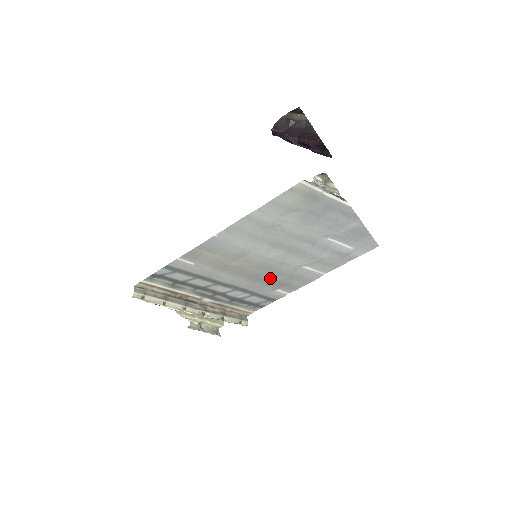
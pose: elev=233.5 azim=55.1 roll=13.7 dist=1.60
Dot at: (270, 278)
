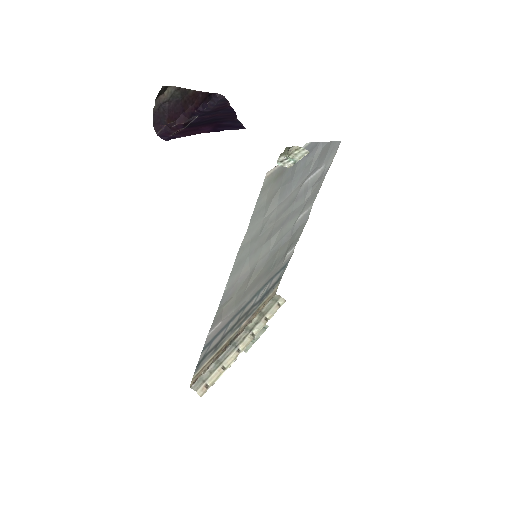
Dot at: (279, 257)
